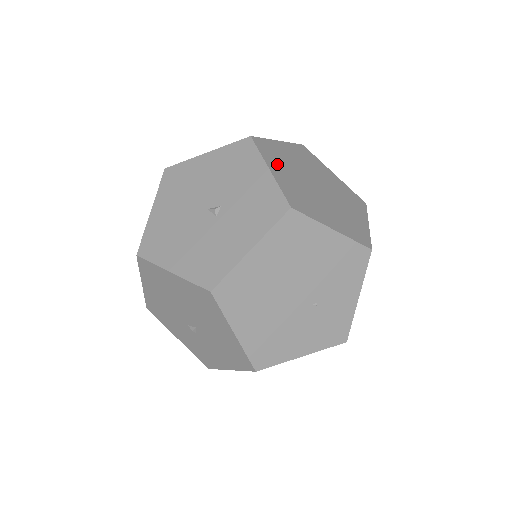
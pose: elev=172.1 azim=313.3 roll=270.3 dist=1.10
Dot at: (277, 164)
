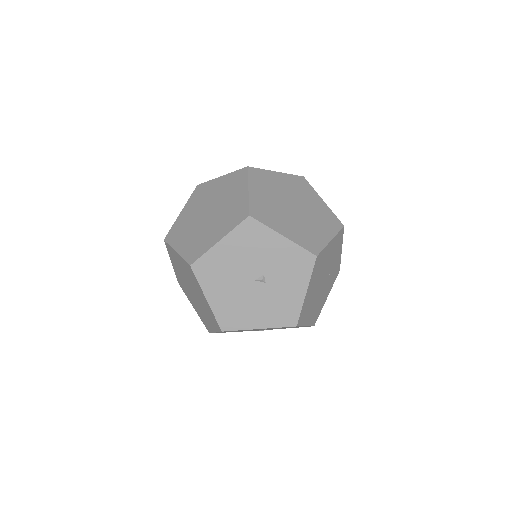
Dot at: (277, 222)
